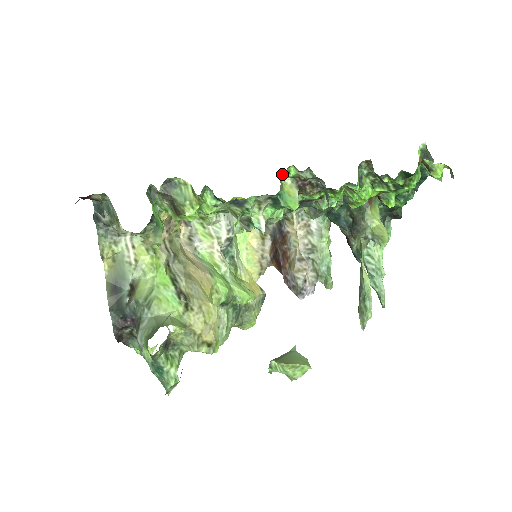
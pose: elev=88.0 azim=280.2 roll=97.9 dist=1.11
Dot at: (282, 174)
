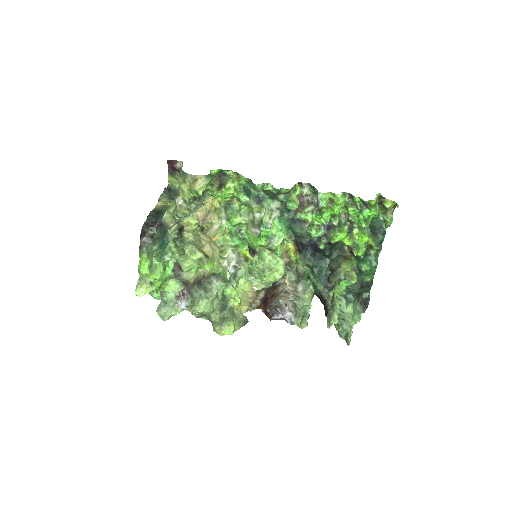
Dot at: (292, 191)
